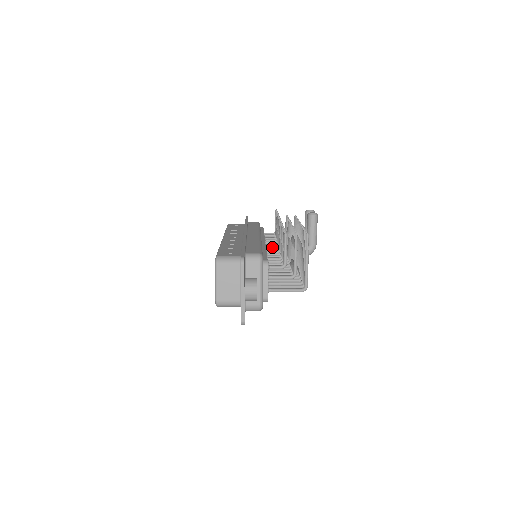
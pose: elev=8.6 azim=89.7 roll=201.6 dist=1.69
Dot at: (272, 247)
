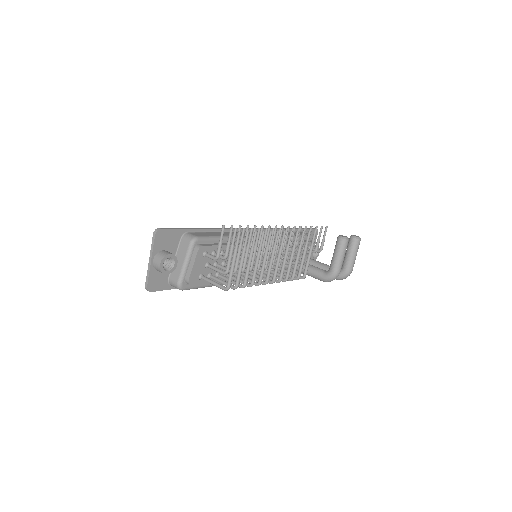
Dot at: occluded
